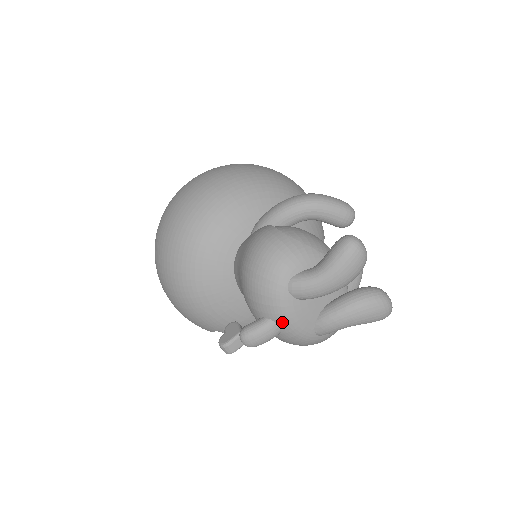
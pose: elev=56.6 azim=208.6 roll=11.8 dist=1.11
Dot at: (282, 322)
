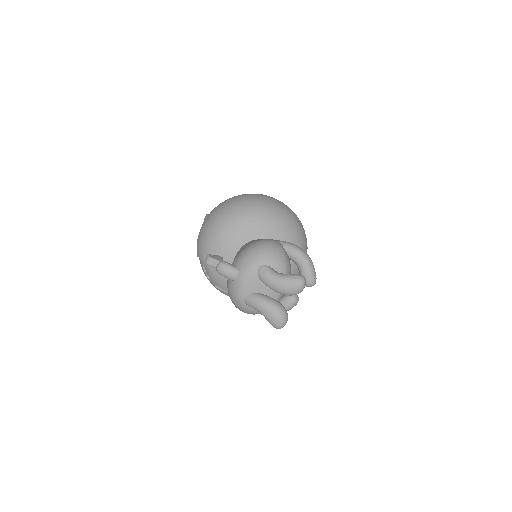
Dot at: (241, 276)
